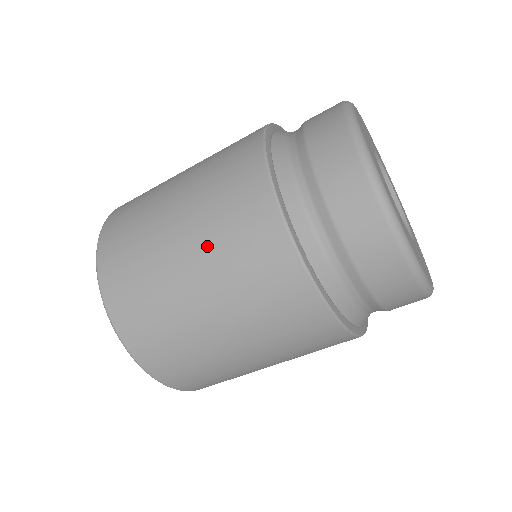
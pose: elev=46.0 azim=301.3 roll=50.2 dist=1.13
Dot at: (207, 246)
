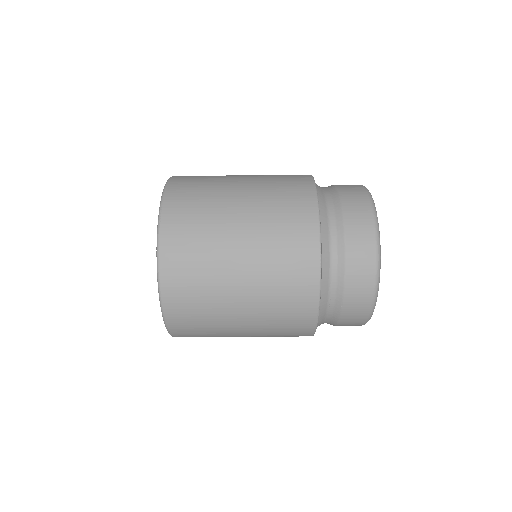
Dot at: (261, 231)
